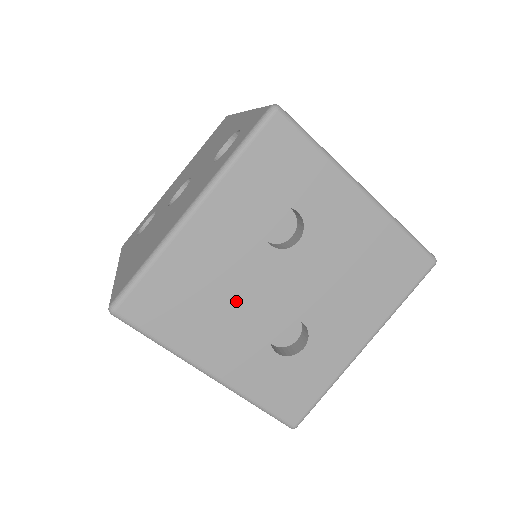
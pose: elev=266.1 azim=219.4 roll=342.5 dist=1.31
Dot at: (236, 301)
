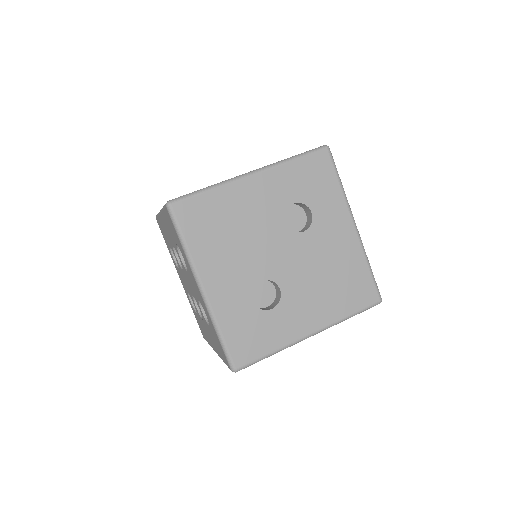
Dot at: (247, 246)
